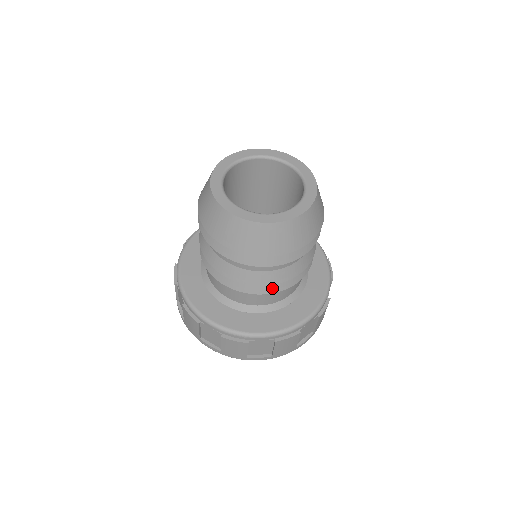
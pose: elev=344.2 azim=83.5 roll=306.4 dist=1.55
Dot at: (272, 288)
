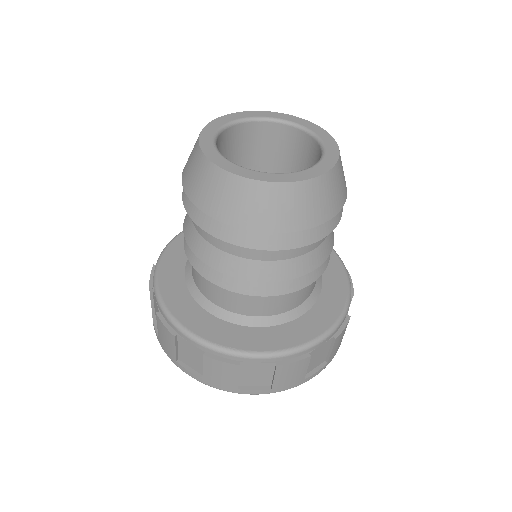
Dot at: (226, 281)
